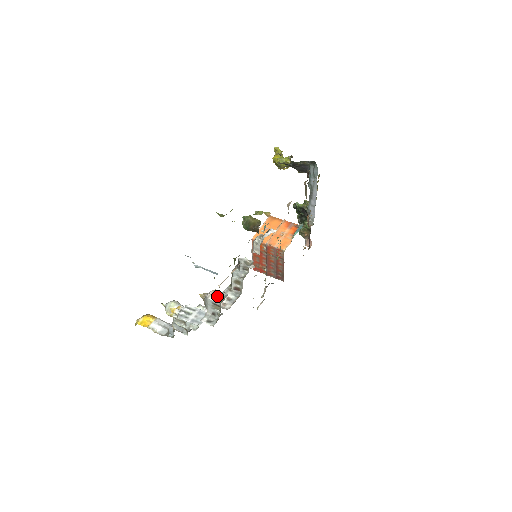
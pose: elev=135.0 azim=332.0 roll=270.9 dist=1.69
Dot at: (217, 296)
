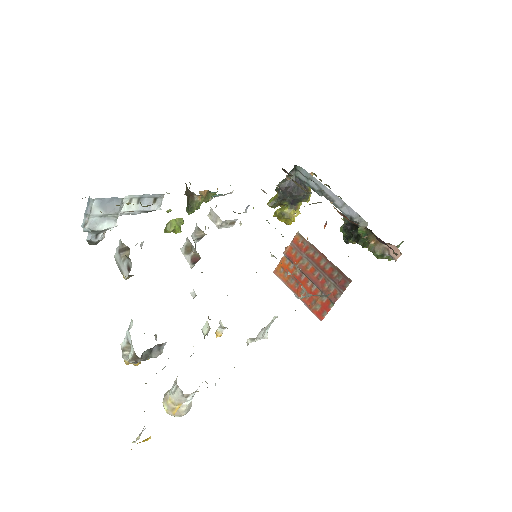
Dot at: occluded
